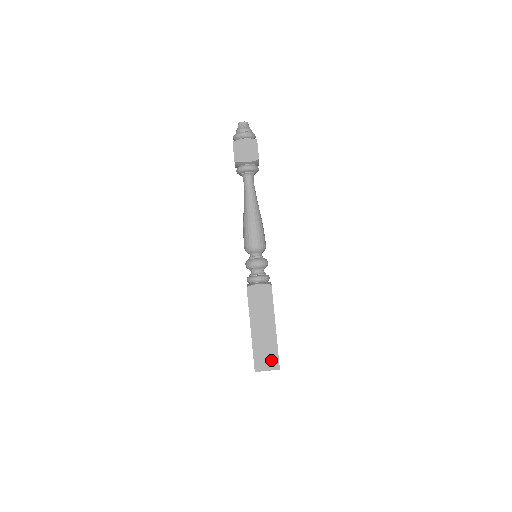
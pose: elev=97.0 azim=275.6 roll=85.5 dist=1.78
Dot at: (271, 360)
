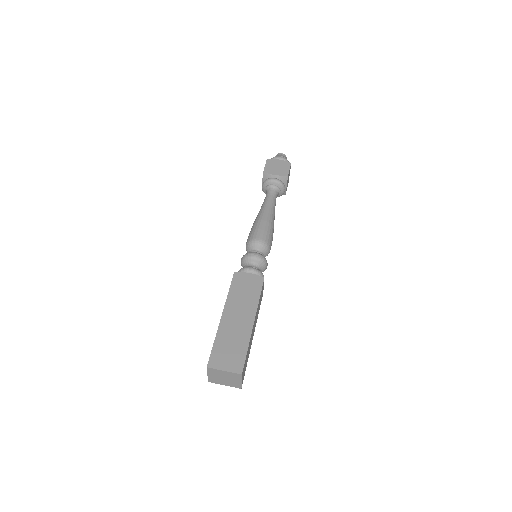
Dot at: (234, 359)
